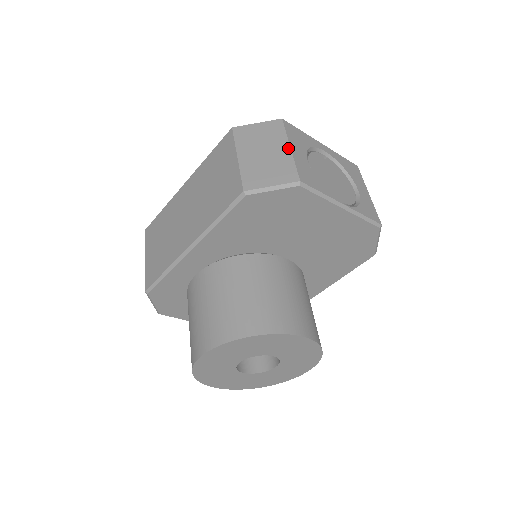
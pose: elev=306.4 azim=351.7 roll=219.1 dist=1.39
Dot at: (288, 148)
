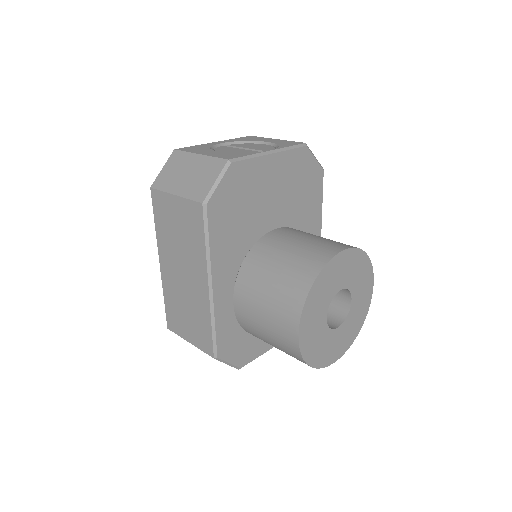
Dot at: (198, 156)
